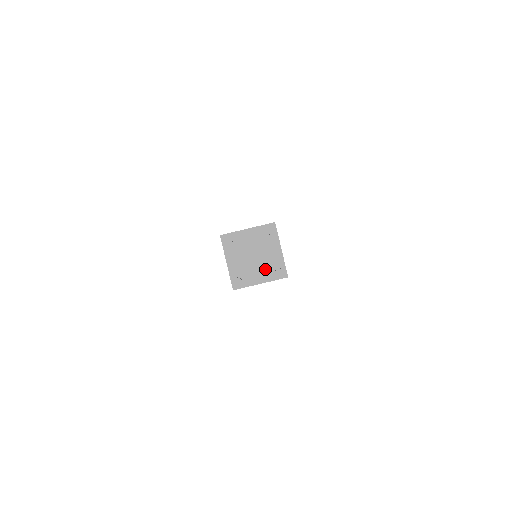
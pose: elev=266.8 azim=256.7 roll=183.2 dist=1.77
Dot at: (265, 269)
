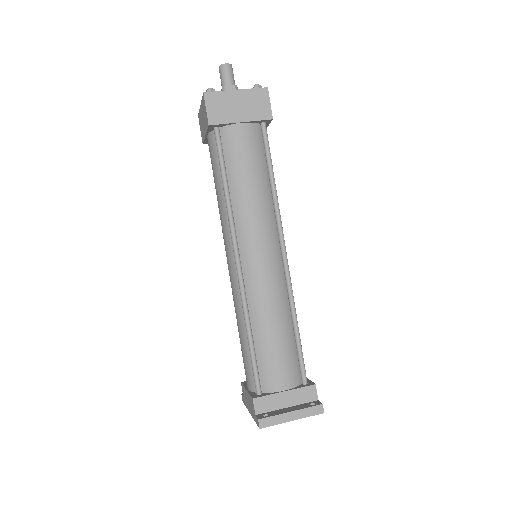
Dot at: occluded
